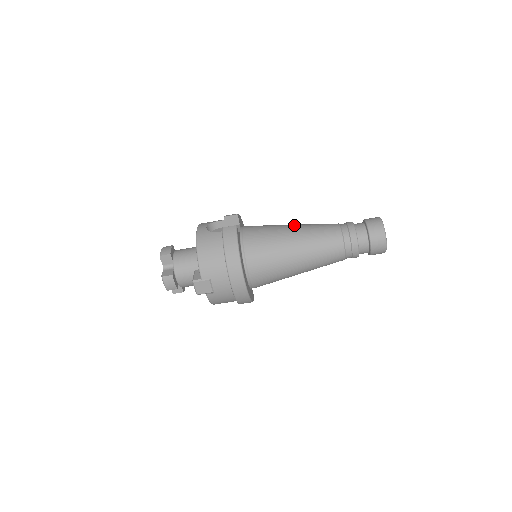
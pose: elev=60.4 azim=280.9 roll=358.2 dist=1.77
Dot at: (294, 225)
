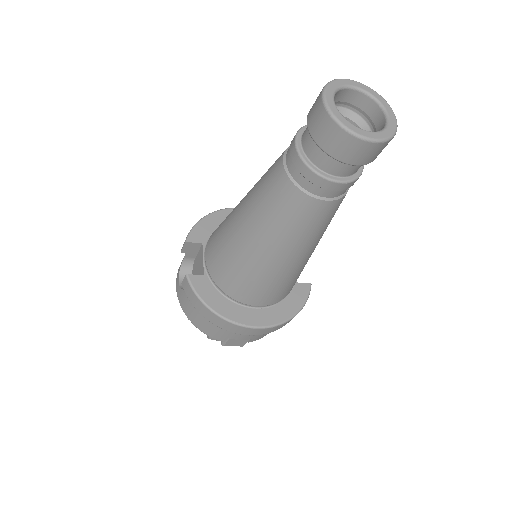
Dot at: (241, 206)
